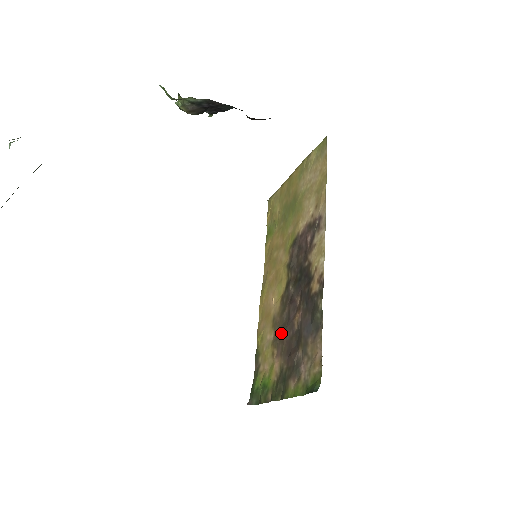
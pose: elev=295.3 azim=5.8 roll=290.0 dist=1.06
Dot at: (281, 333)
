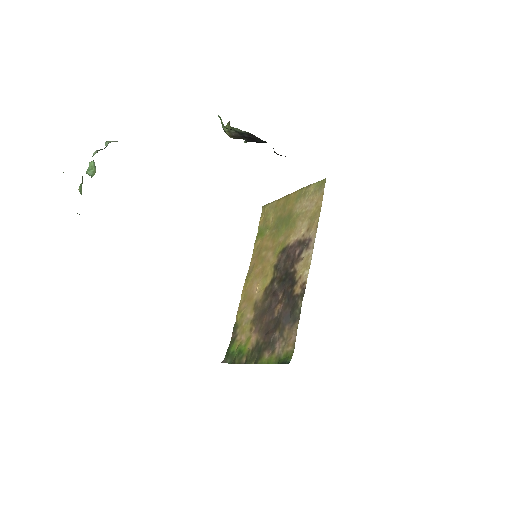
Dot at: (261, 316)
